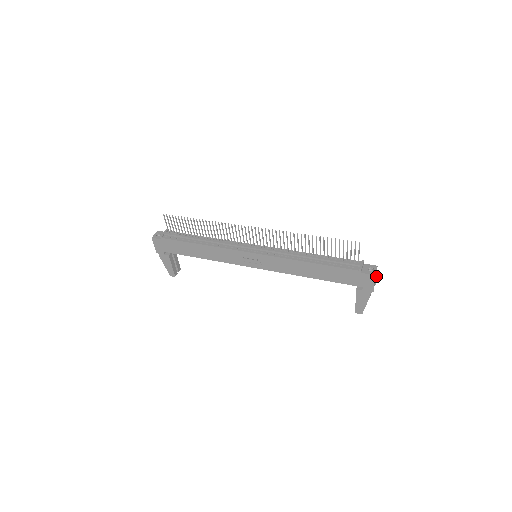
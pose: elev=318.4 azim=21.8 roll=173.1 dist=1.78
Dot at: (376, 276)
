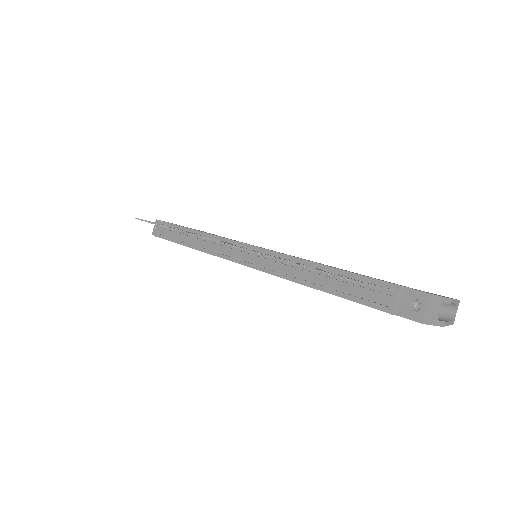
Dot at: (440, 300)
